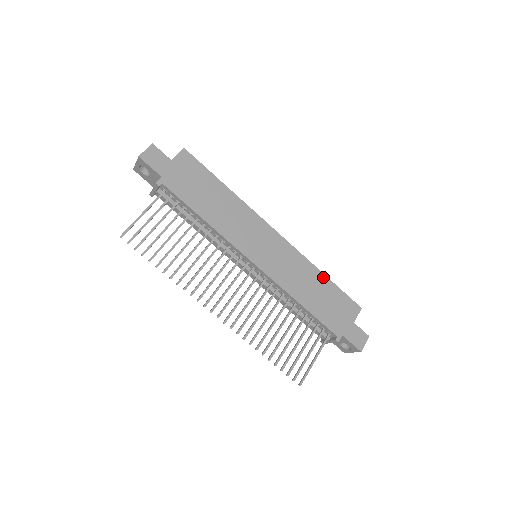
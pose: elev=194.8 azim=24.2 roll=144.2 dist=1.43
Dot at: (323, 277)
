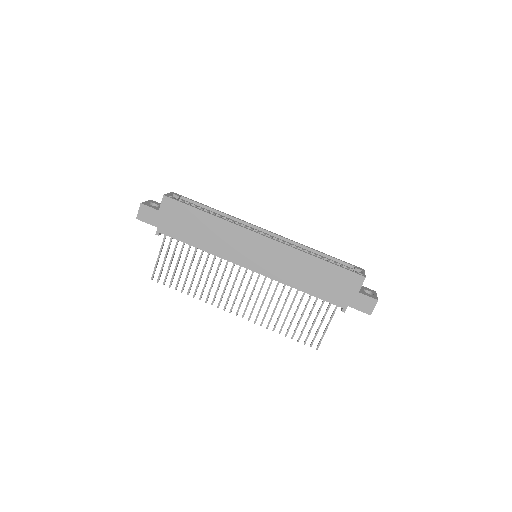
Dot at: (318, 261)
